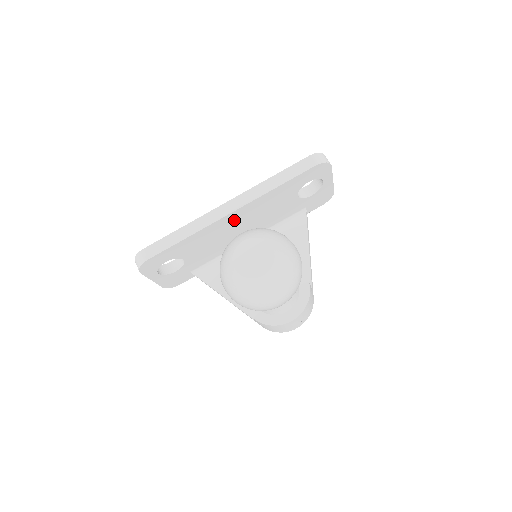
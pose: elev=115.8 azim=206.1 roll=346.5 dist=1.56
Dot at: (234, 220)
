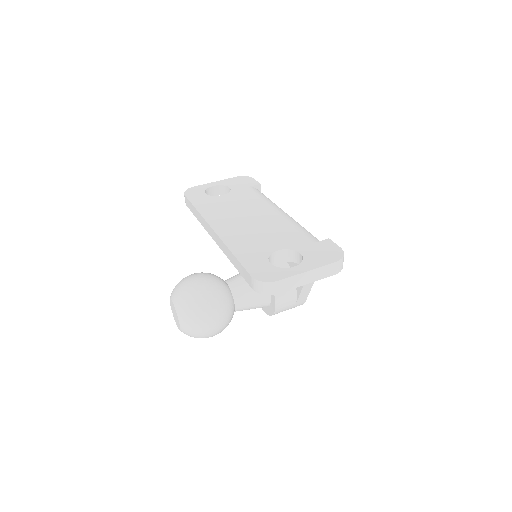
Dot at: occluded
